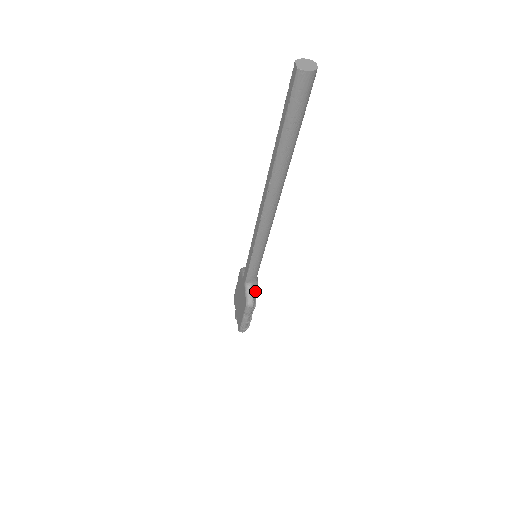
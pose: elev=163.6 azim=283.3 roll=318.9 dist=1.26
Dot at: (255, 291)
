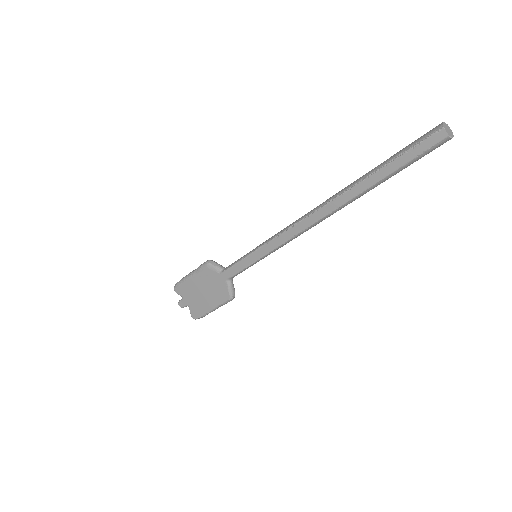
Dot at: occluded
